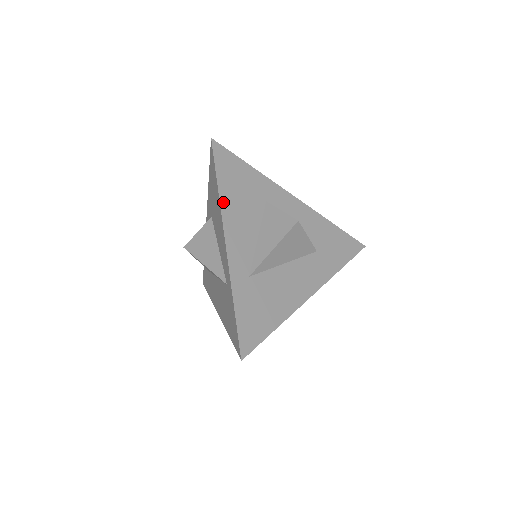
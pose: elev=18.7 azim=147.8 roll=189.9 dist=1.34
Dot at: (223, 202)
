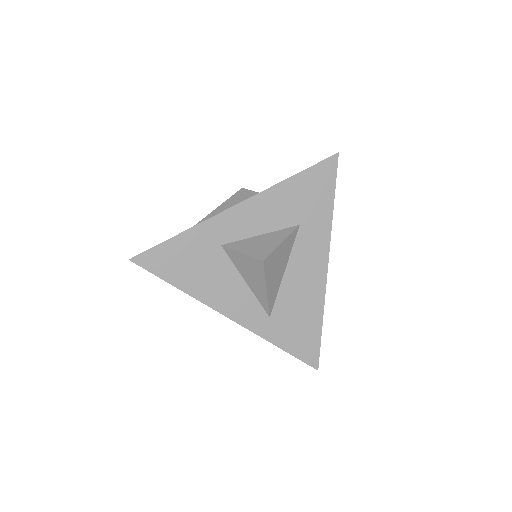
Dot at: (195, 294)
